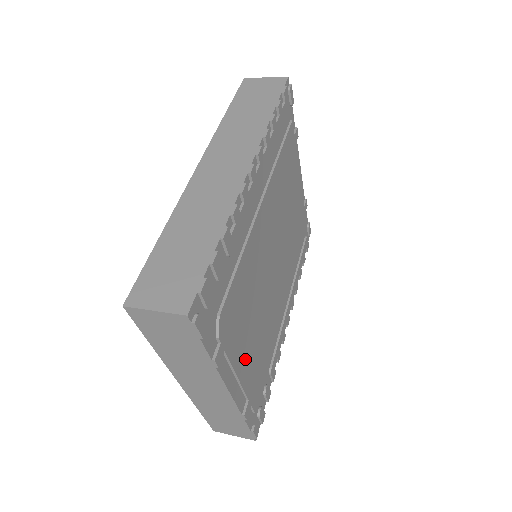
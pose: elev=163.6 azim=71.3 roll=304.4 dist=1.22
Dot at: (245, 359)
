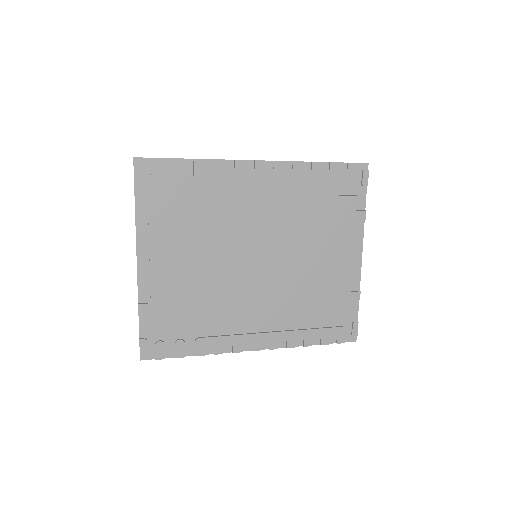
Dot at: (167, 267)
